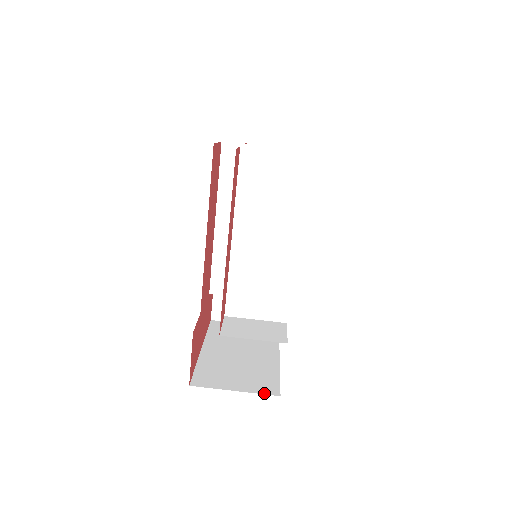
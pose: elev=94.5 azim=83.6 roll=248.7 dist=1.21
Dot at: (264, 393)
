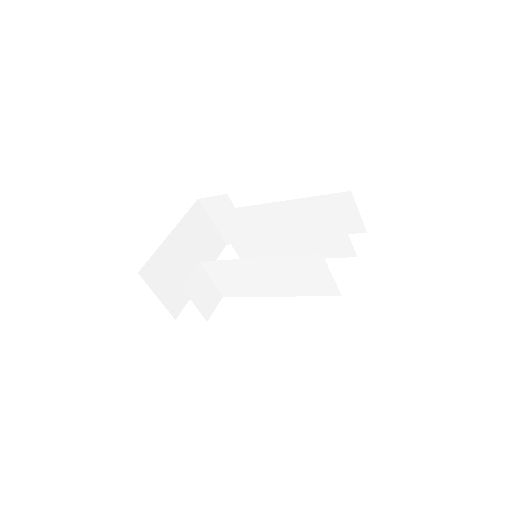
Dot at: (170, 311)
